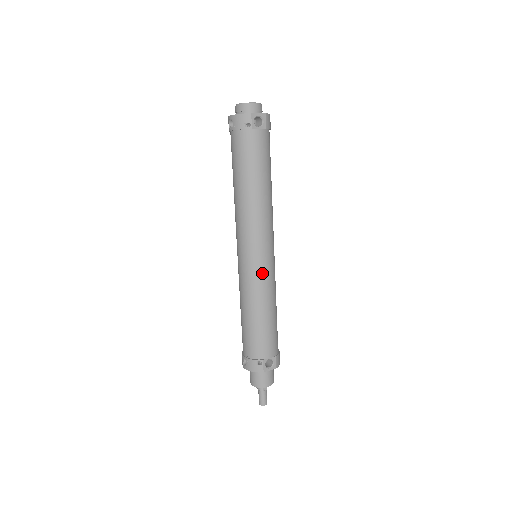
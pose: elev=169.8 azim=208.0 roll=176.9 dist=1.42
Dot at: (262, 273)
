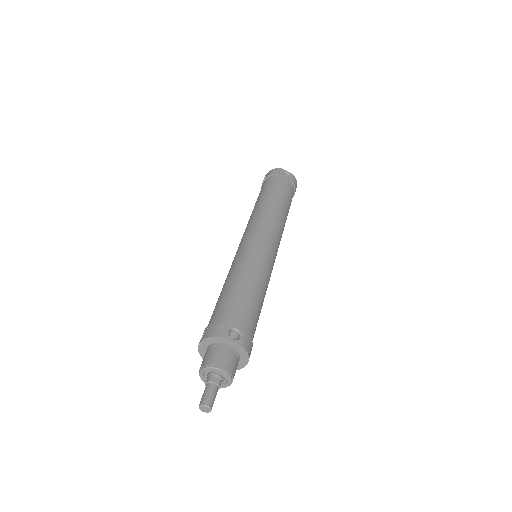
Dot at: (257, 251)
